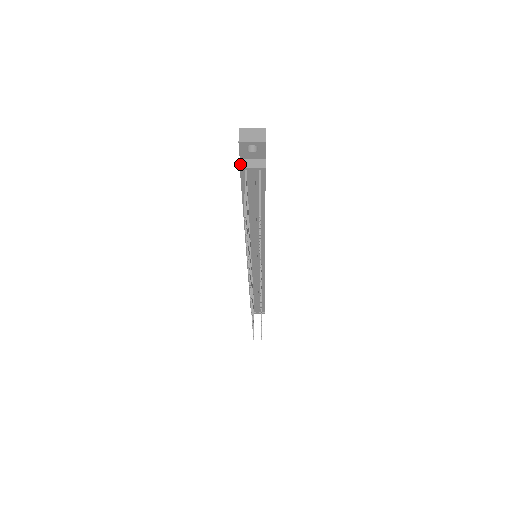
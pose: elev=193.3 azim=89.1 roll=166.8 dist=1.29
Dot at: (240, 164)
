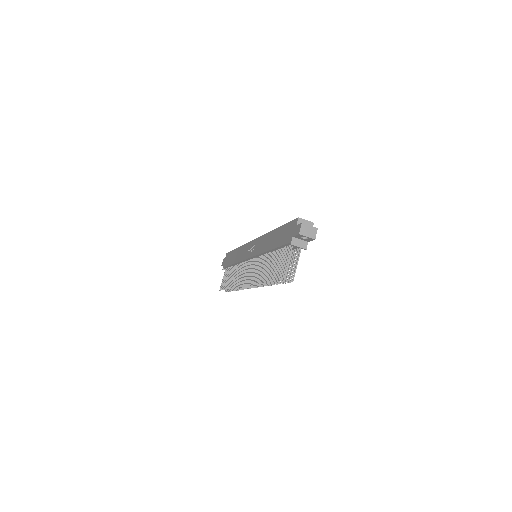
Dot at: (292, 241)
